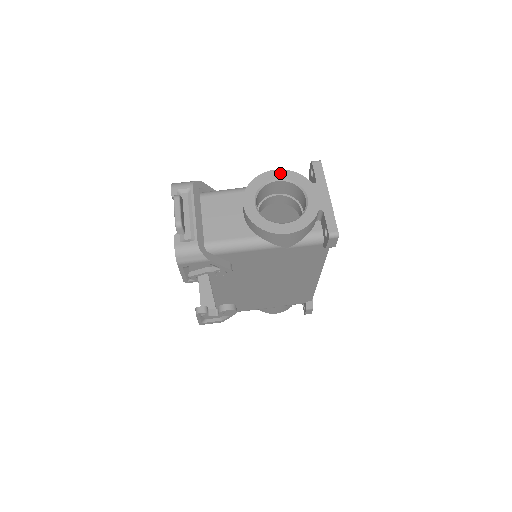
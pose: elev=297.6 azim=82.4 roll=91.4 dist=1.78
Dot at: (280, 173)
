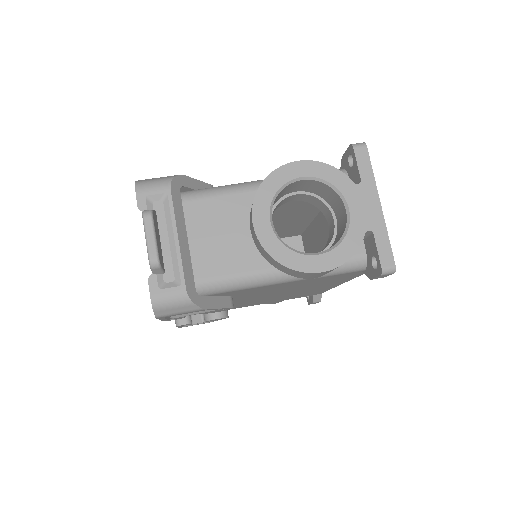
Dot at: (306, 167)
